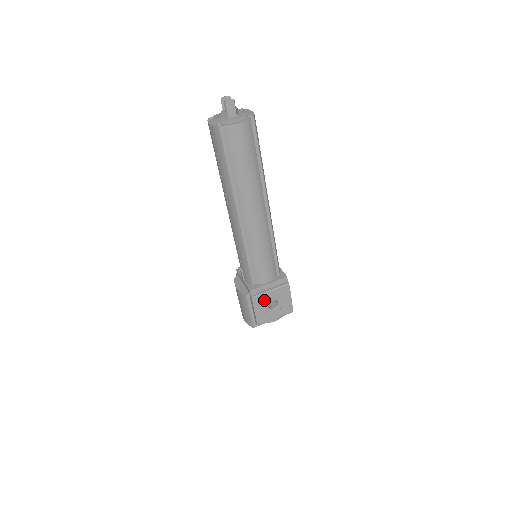
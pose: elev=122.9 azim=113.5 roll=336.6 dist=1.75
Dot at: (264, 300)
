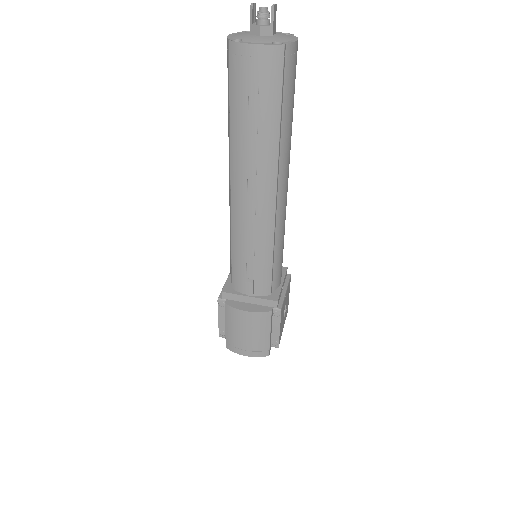
Dot at: (283, 308)
